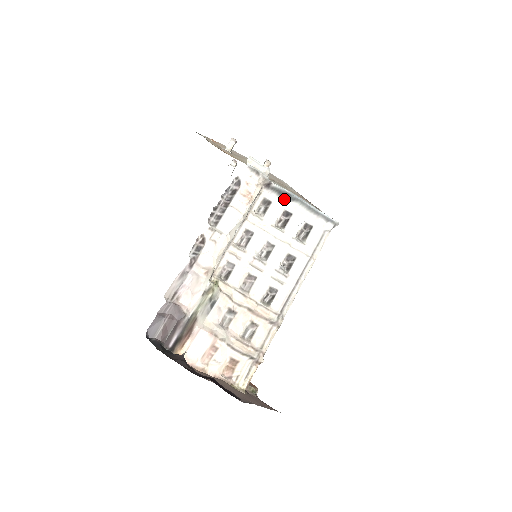
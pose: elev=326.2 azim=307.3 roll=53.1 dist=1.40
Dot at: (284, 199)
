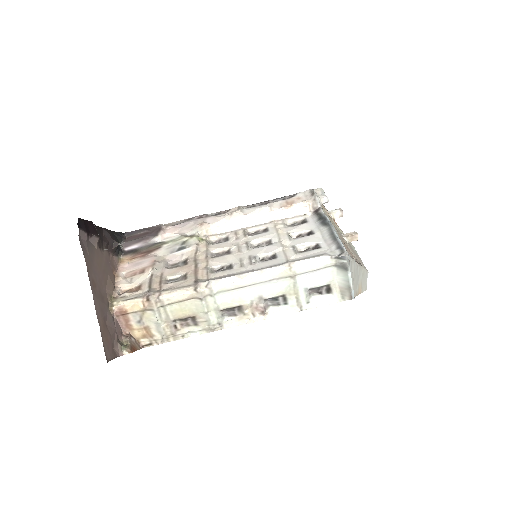
Dot at: (319, 224)
